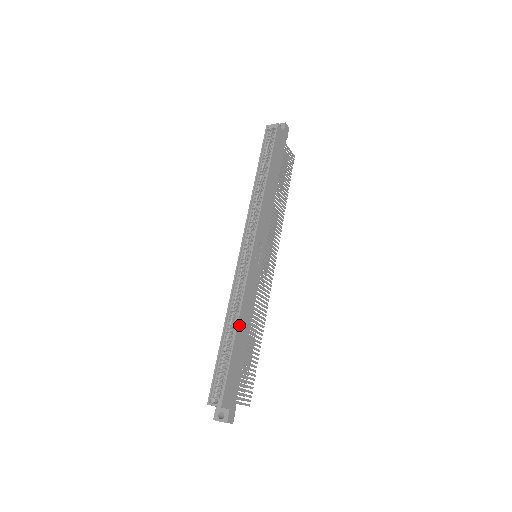
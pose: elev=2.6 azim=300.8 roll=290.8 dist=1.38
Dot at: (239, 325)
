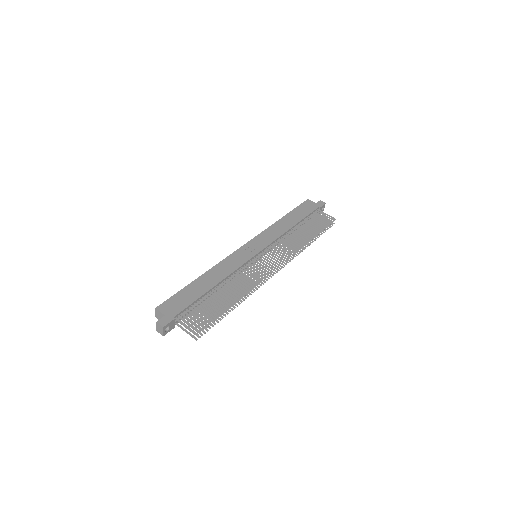
Dot at: (205, 275)
